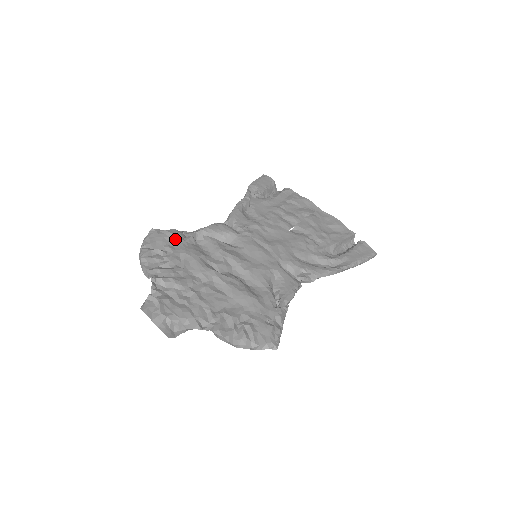
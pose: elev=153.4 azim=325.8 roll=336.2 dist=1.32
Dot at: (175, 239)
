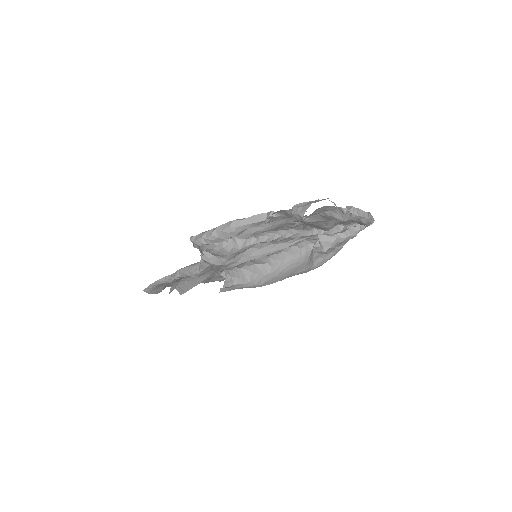
Dot at: occluded
